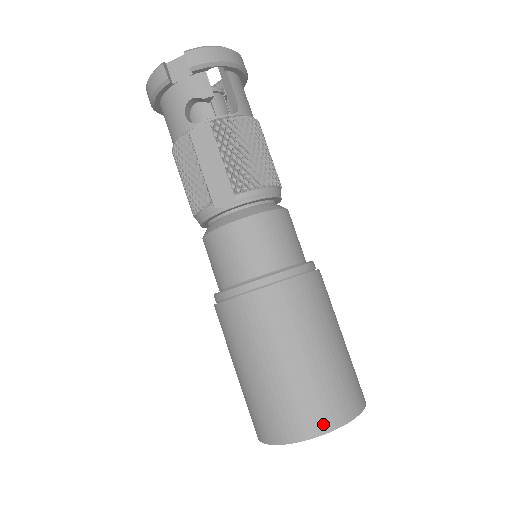
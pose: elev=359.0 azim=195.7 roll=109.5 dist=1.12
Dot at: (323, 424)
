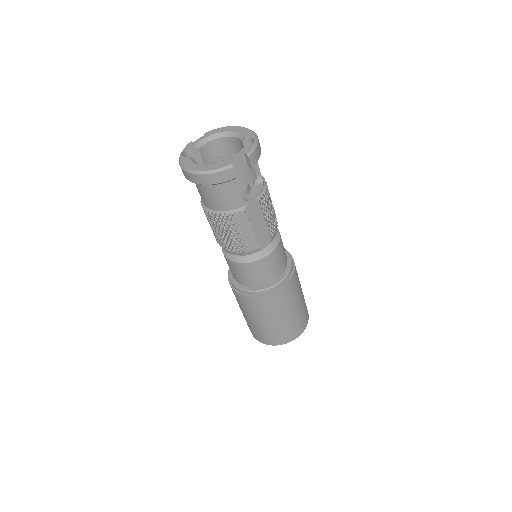
Dot at: (305, 325)
